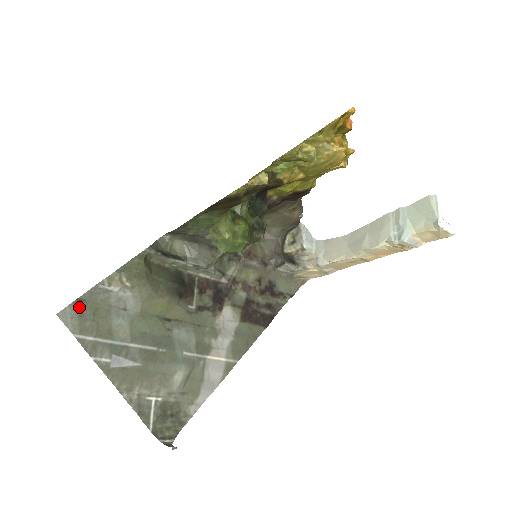
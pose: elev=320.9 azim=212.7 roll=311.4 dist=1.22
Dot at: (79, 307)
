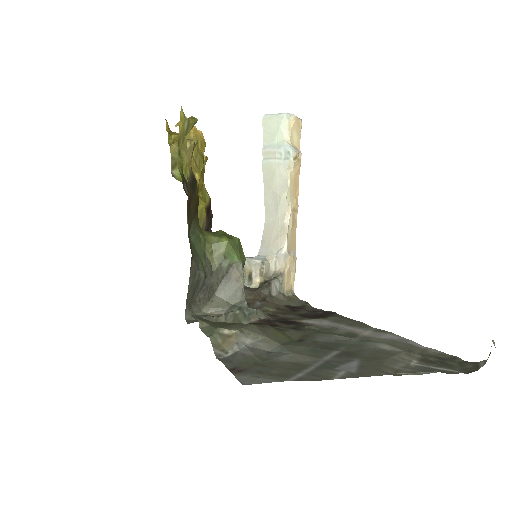
Dot at: (243, 372)
